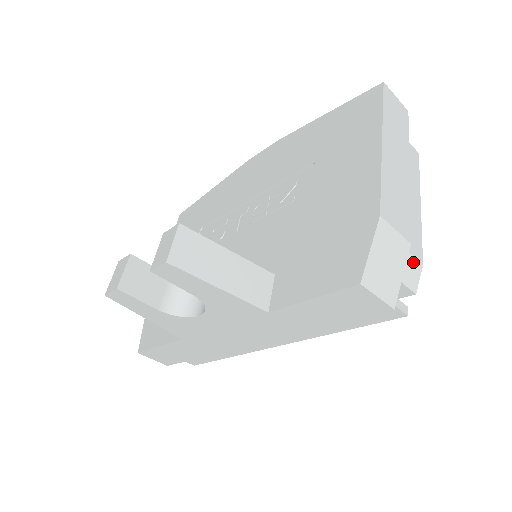
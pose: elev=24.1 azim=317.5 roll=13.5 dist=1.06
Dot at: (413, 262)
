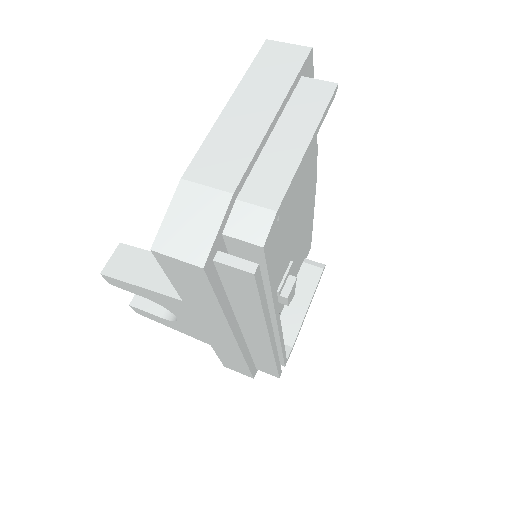
Dot at: (257, 212)
